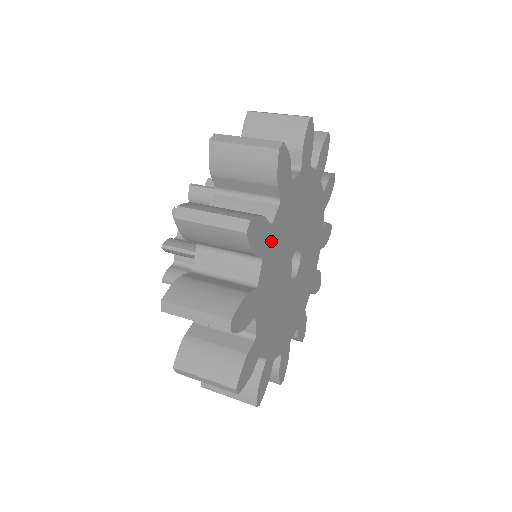
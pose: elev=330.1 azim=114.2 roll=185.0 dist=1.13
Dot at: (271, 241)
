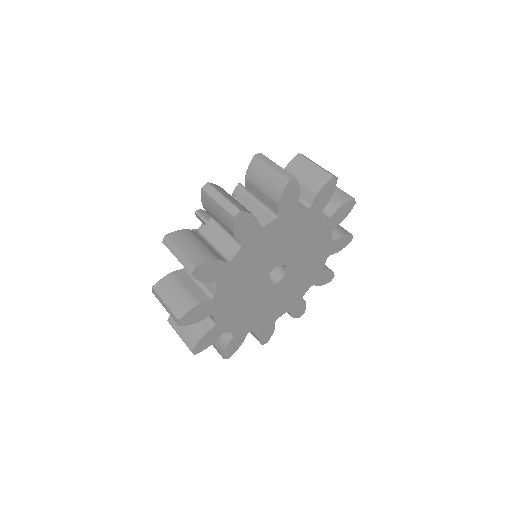
Dot at: (231, 270)
